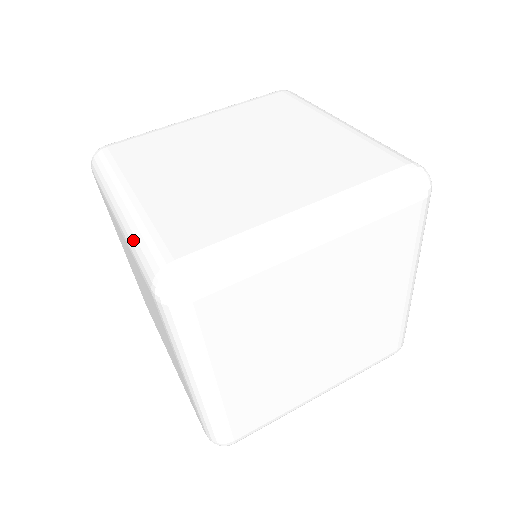
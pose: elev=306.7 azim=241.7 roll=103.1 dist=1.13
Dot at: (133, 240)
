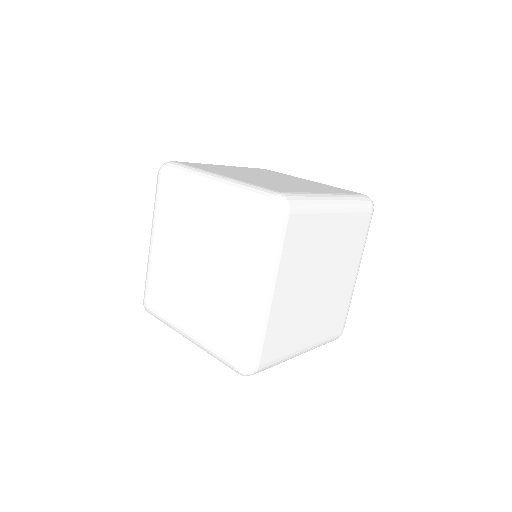
Dot at: (237, 189)
